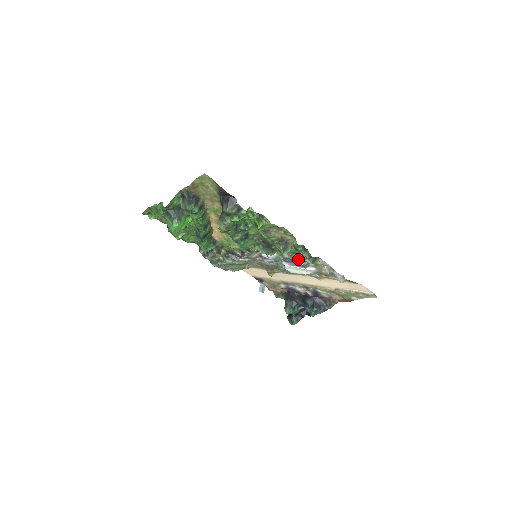
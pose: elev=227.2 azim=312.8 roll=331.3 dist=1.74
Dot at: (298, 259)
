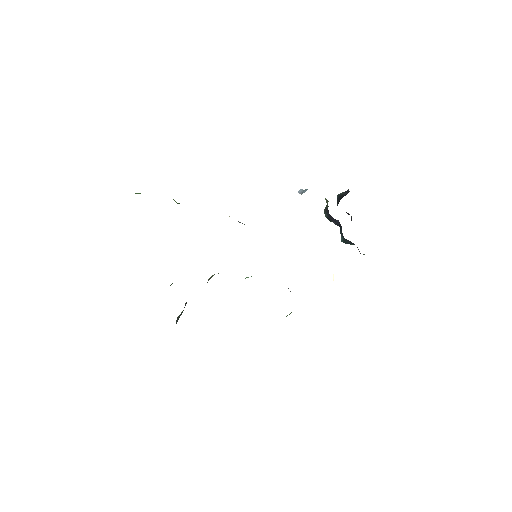
Dot at: occluded
